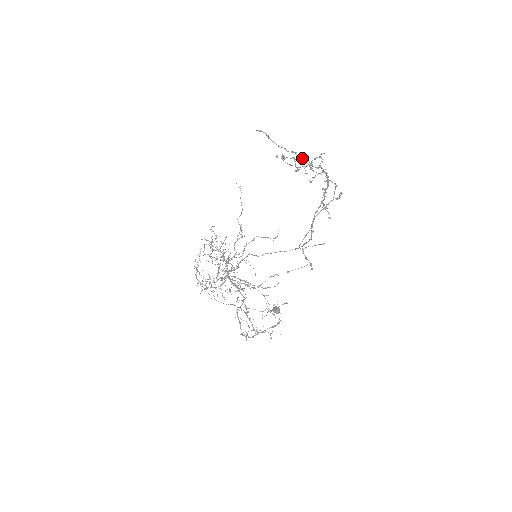
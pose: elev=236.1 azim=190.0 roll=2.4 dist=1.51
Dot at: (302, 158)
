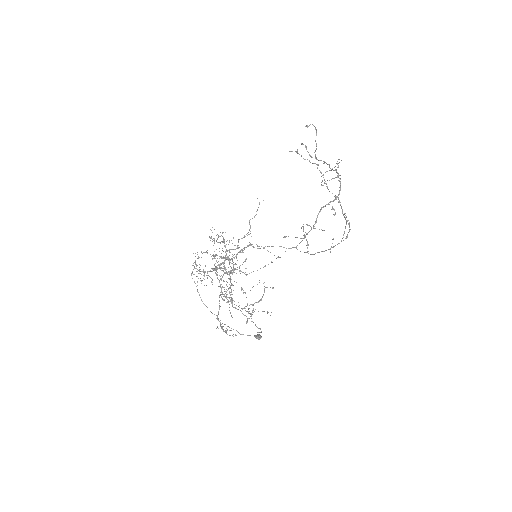
Dot at: (321, 172)
